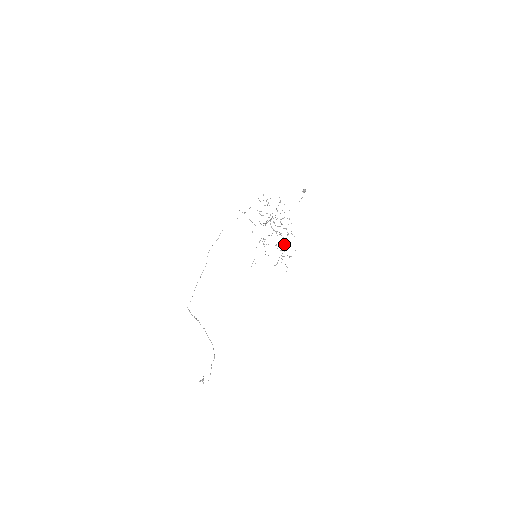
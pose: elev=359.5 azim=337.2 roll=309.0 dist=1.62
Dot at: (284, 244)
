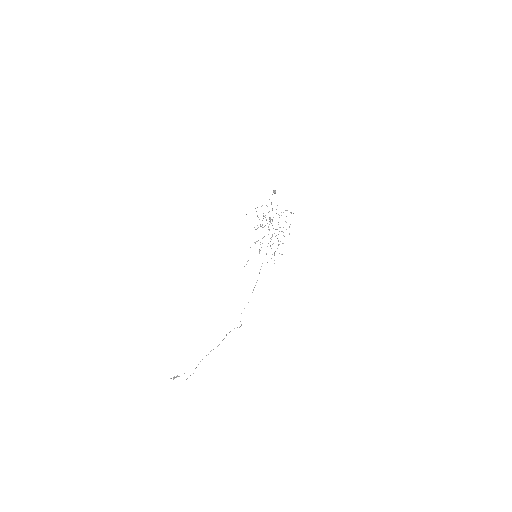
Dot at: occluded
